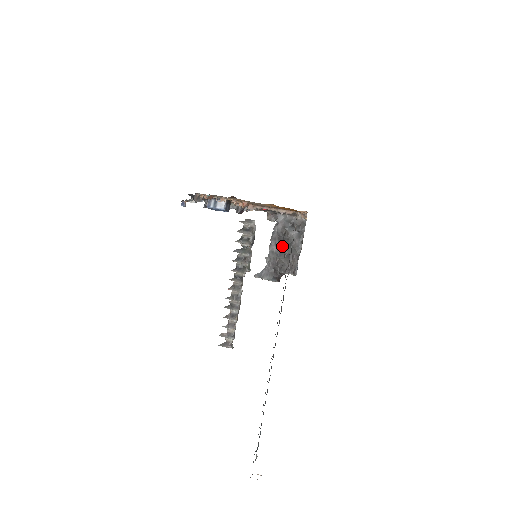
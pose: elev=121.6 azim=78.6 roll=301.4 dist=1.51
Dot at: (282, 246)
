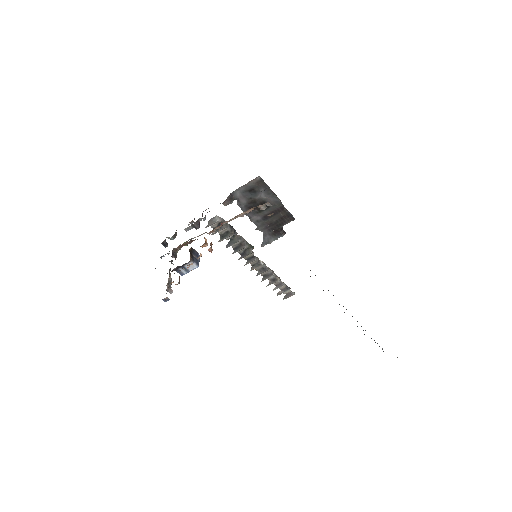
Dot at: (261, 211)
